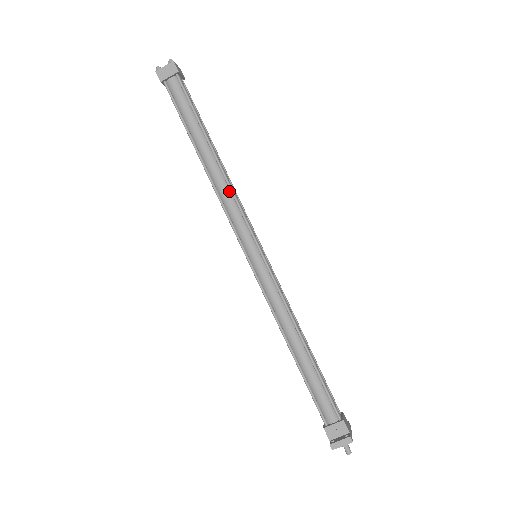
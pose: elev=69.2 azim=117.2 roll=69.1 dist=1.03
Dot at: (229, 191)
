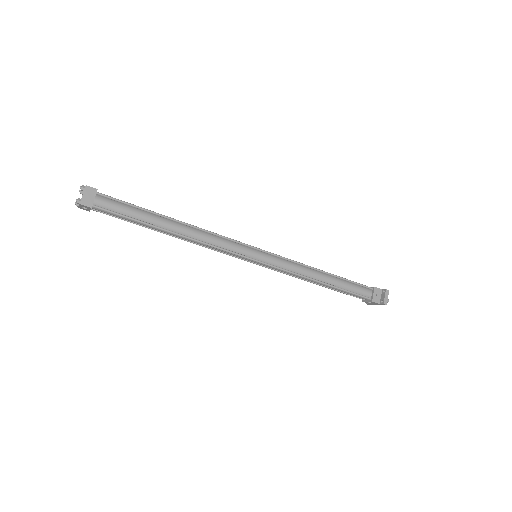
Dot at: (207, 234)
